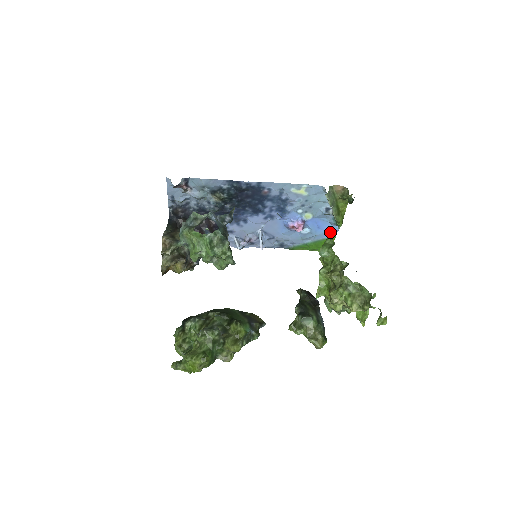
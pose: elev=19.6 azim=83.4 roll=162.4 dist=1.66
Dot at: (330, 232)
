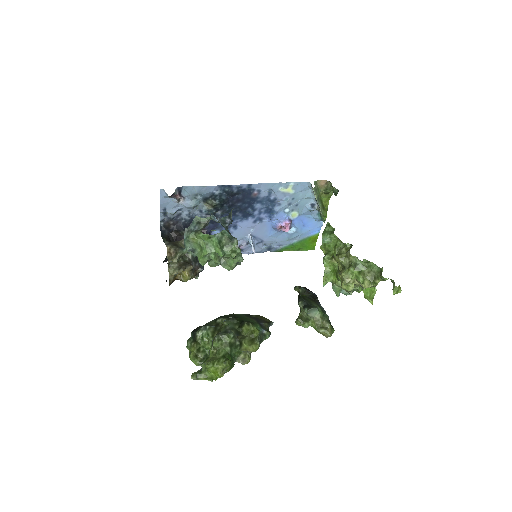
Dot at: (314, 229)
